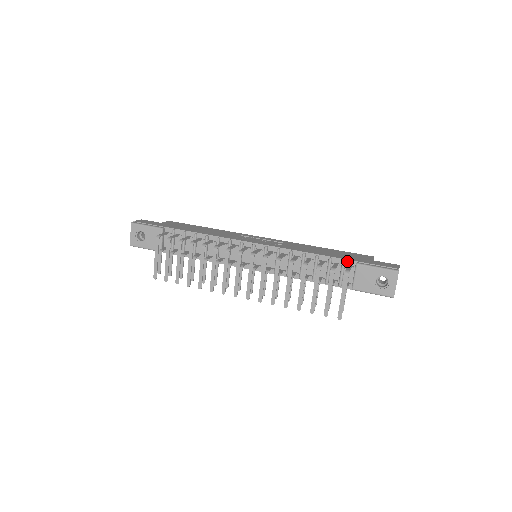
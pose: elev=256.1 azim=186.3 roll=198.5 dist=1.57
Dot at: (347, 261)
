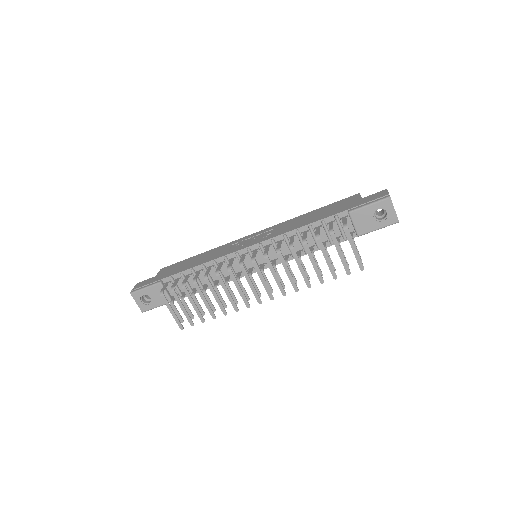
Dot at: (339, 215)
